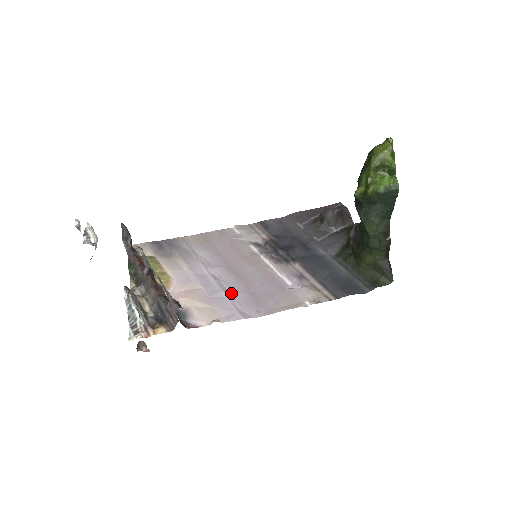
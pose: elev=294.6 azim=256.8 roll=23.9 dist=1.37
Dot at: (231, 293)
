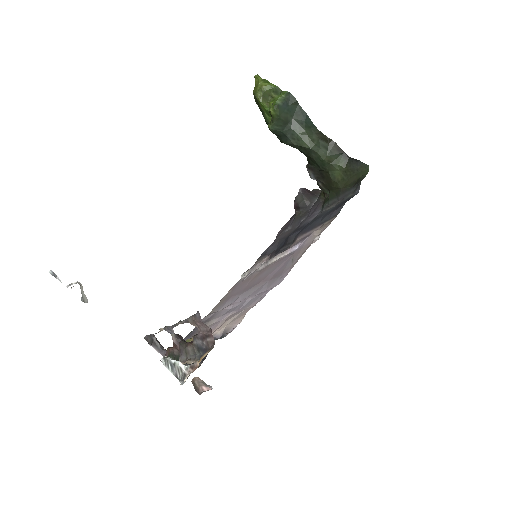
Dot at: (255, 294)
